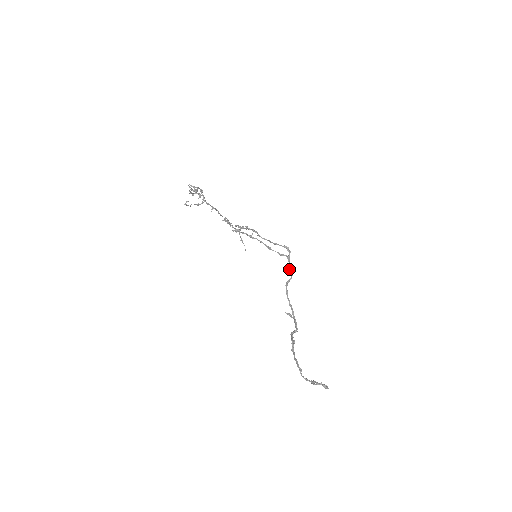
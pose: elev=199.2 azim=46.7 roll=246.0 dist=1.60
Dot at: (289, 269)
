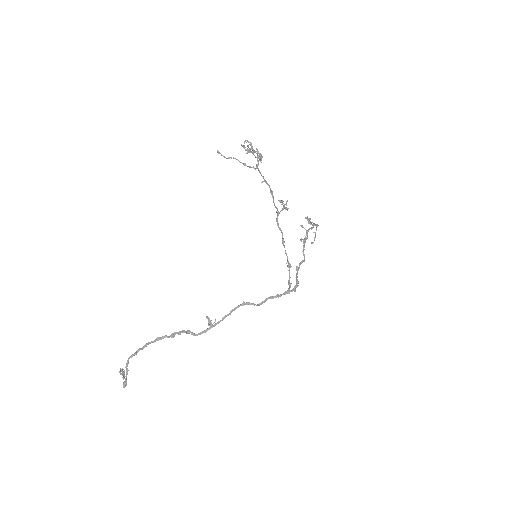
Dot at: (268, 298)
